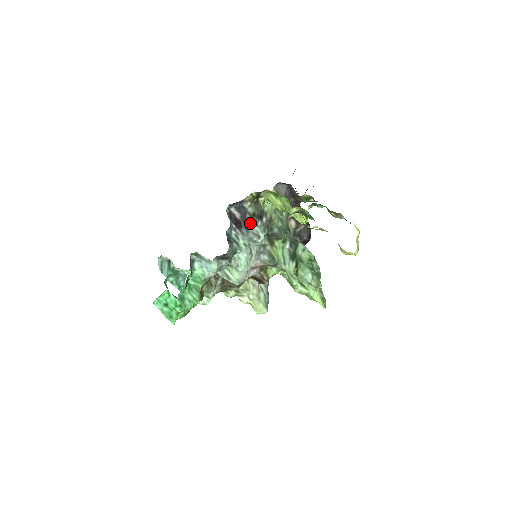
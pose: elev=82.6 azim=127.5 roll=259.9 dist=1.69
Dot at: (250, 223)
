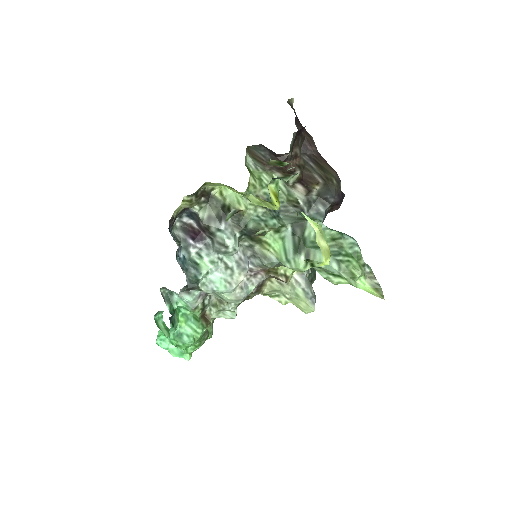
Dot at: (209, 231)
